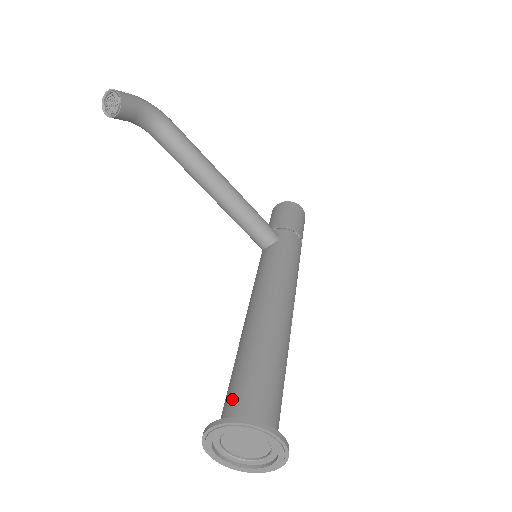
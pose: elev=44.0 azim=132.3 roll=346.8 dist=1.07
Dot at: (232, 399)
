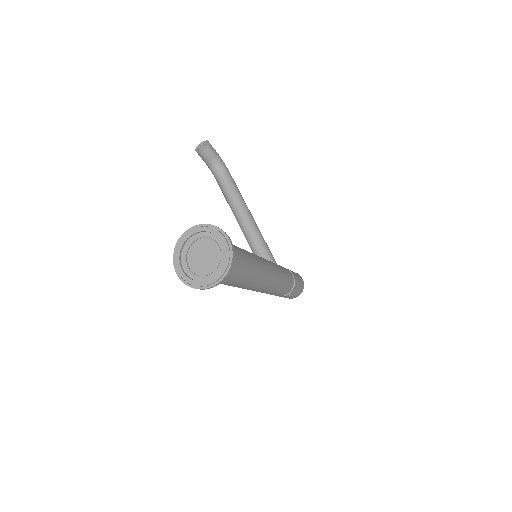
Dot at: occluded
